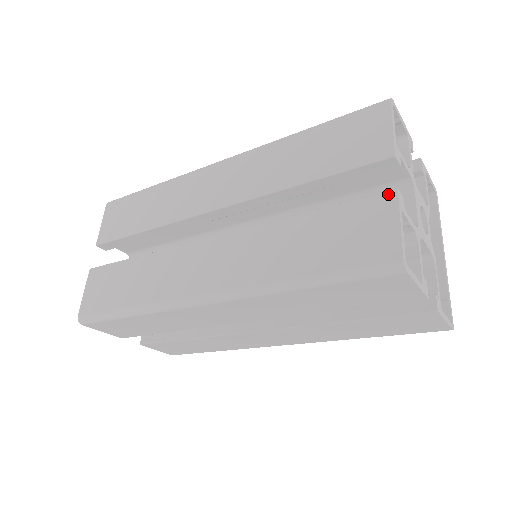
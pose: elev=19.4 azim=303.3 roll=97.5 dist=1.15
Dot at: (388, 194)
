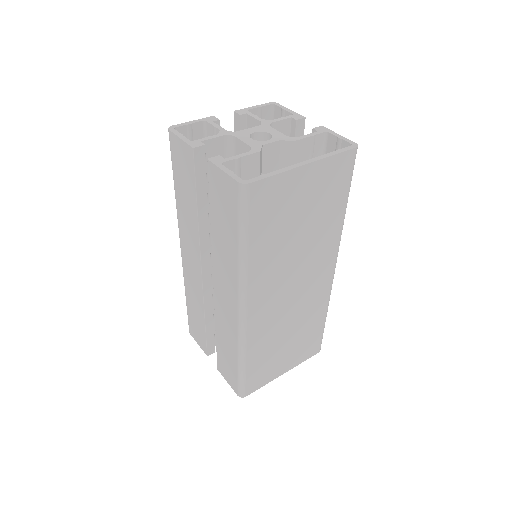
Dot at: occluded
